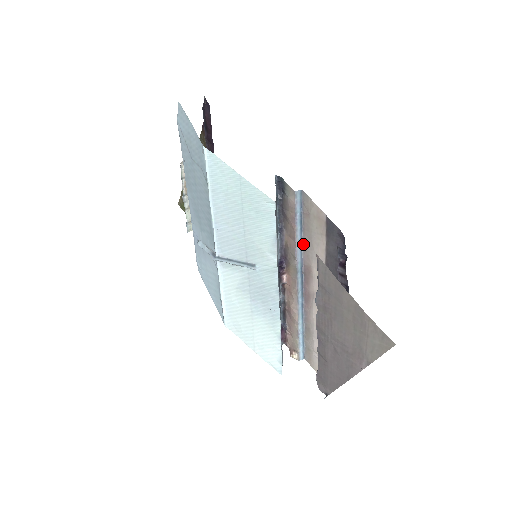
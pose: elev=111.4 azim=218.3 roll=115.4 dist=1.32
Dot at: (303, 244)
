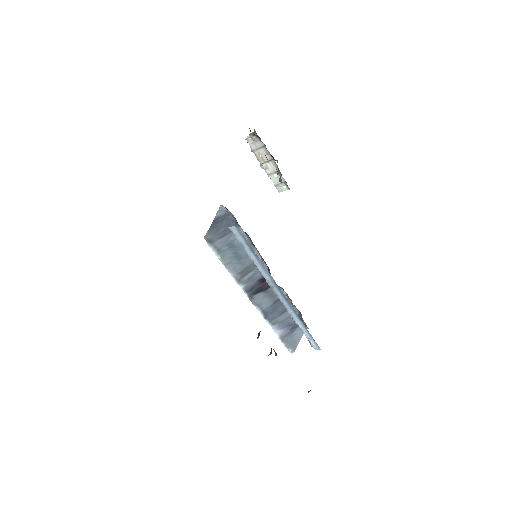
Dot at: (265, 267)
